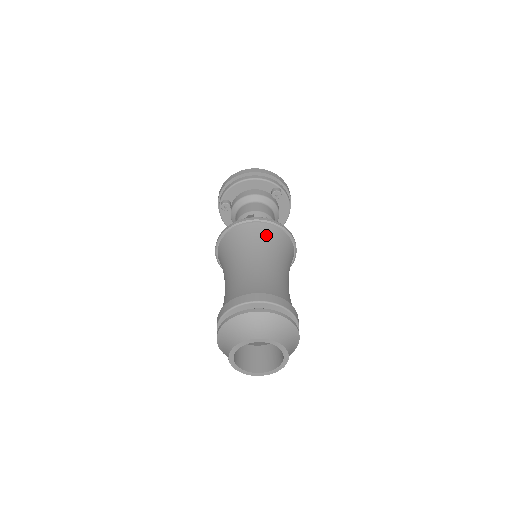
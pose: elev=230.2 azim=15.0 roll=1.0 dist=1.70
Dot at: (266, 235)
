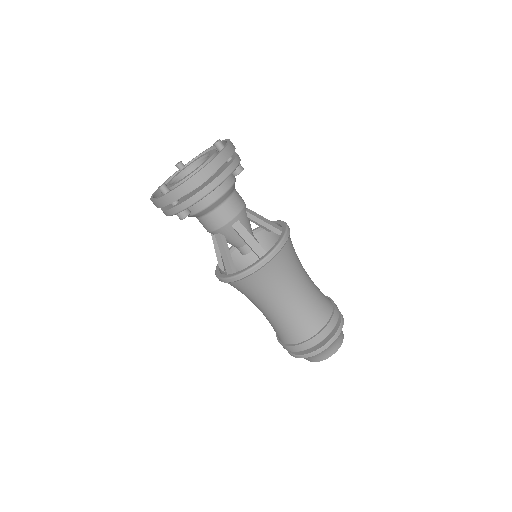
Dot at: (288, 258)
